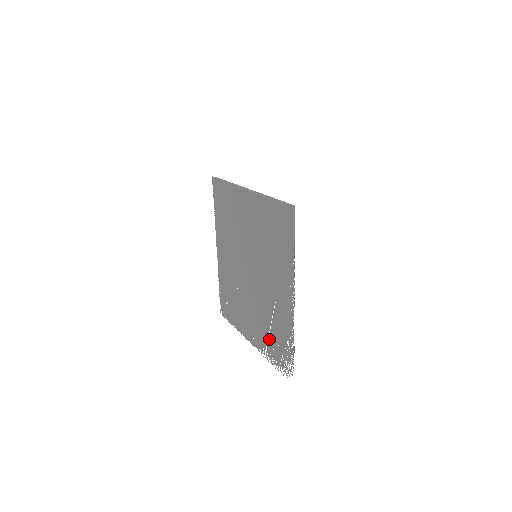
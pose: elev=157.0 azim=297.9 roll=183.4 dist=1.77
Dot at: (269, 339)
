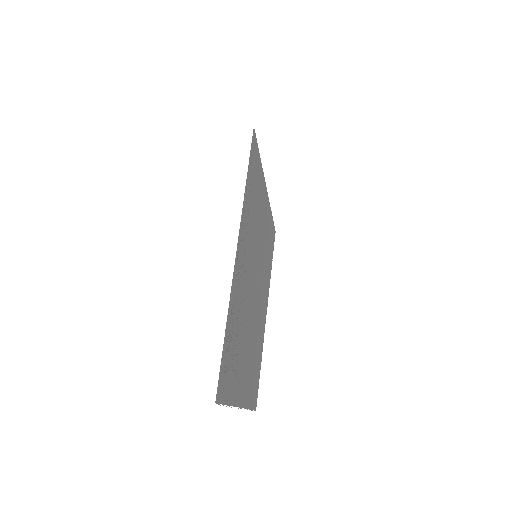
Dot at: (237, 361)
